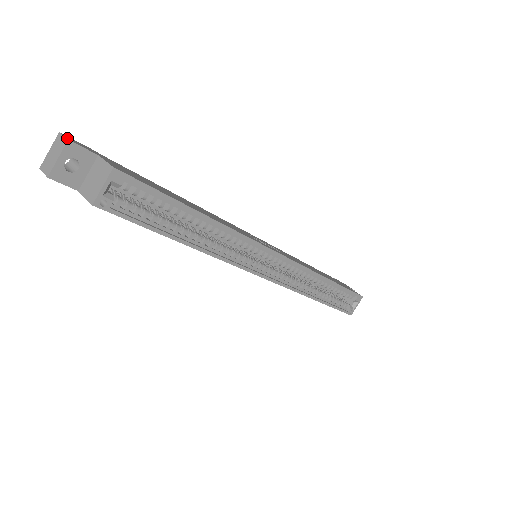
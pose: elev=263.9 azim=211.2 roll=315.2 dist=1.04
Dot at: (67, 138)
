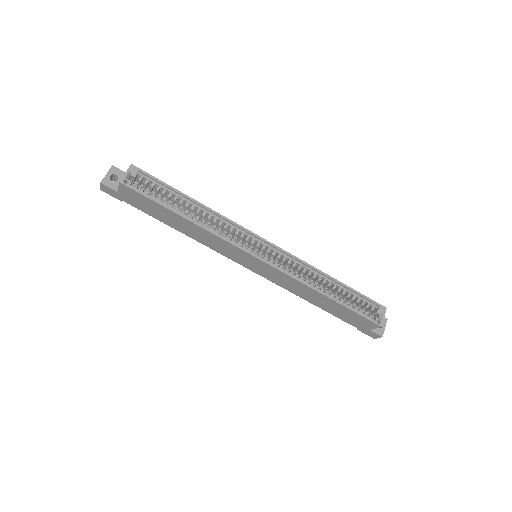
Dot at: (112, 166)
